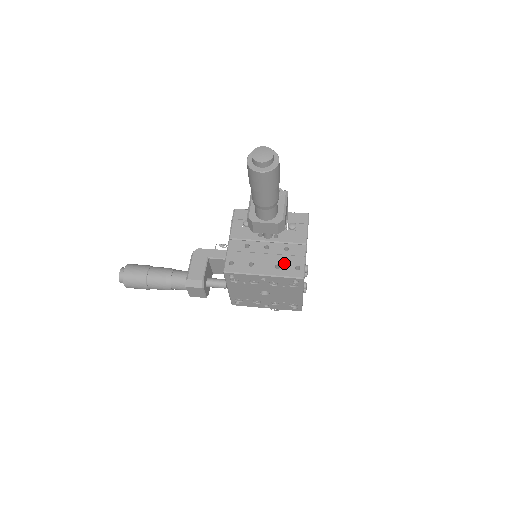
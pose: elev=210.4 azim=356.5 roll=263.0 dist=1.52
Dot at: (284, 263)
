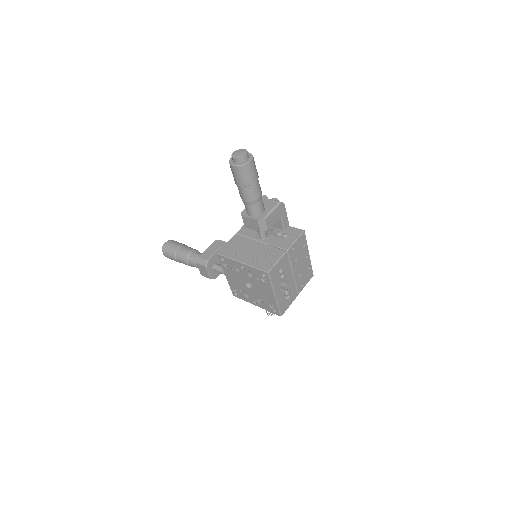
Dot at: (261, 258)
